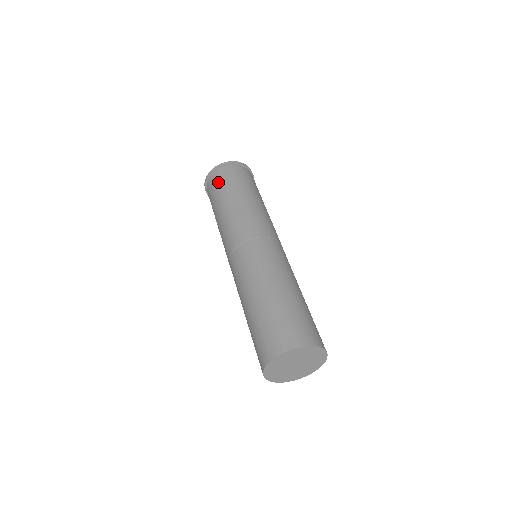
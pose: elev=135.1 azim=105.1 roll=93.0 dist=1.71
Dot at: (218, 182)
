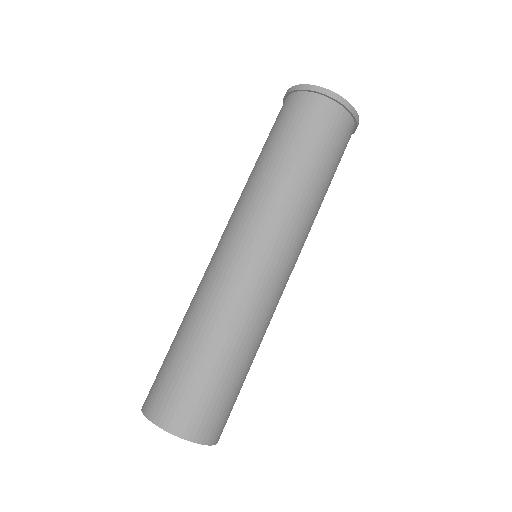
Dot at: (278, 117)
